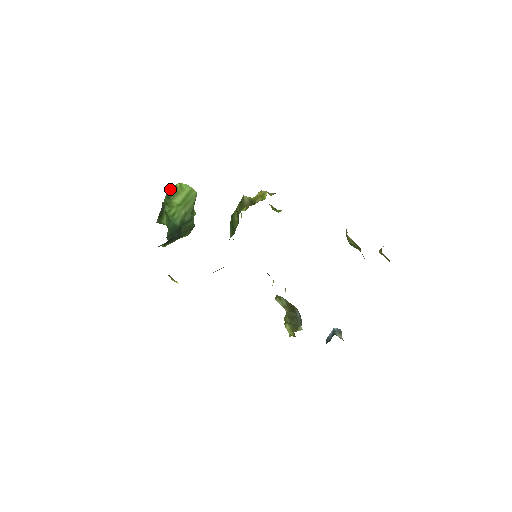
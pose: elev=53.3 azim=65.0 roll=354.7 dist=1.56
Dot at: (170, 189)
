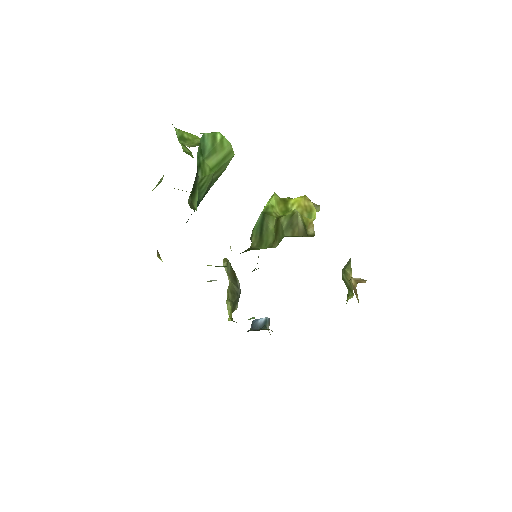
Dot at: (206, 137)
